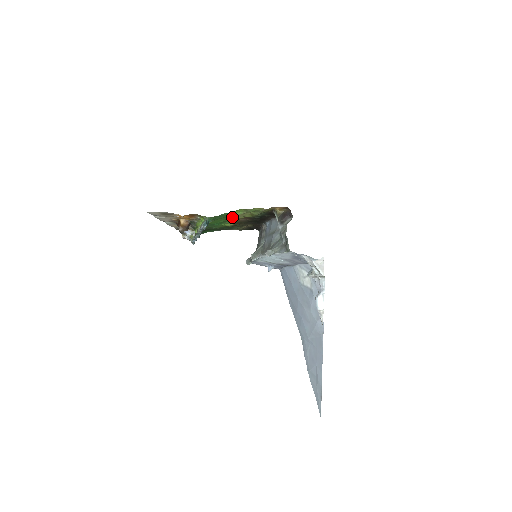
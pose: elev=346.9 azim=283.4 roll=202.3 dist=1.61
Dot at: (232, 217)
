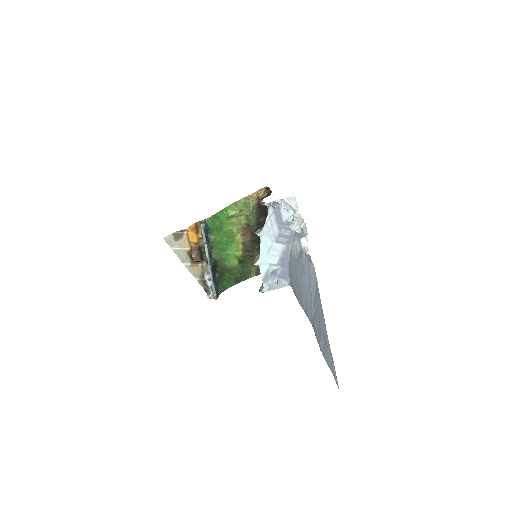
Dot at: (232, 229)
